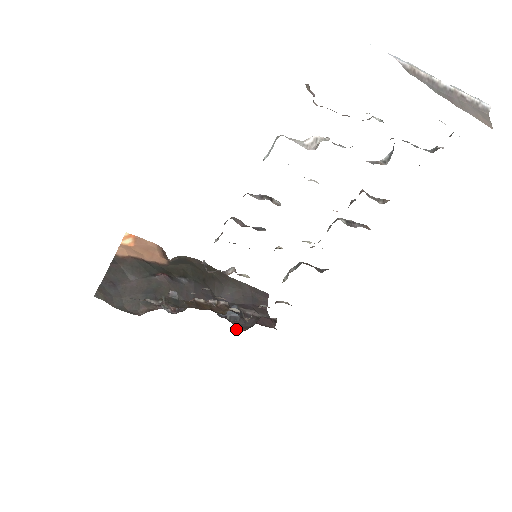
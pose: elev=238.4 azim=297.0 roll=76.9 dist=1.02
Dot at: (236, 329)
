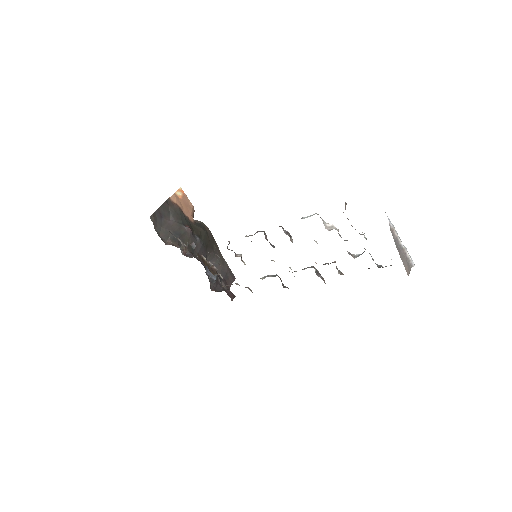
Dot at: (210, 287)
